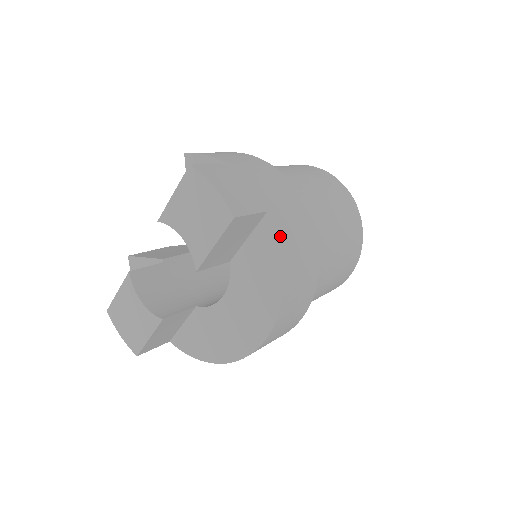
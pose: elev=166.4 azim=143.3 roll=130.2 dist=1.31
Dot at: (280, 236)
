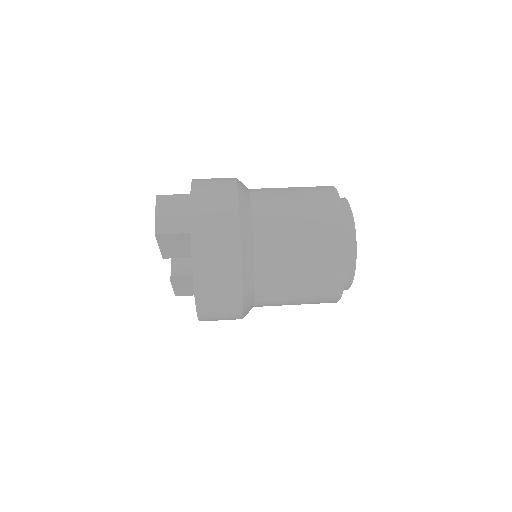
Dot at: (194, 251)
